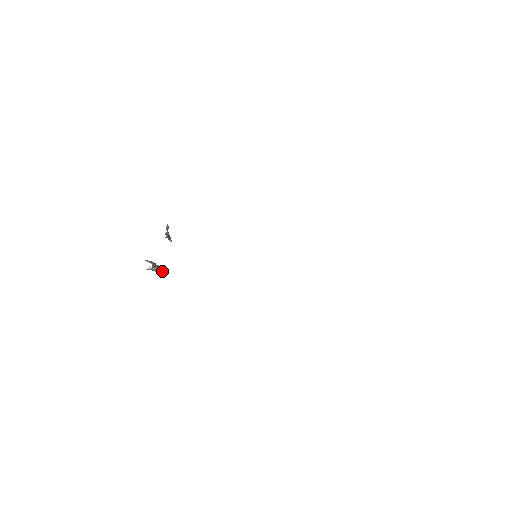
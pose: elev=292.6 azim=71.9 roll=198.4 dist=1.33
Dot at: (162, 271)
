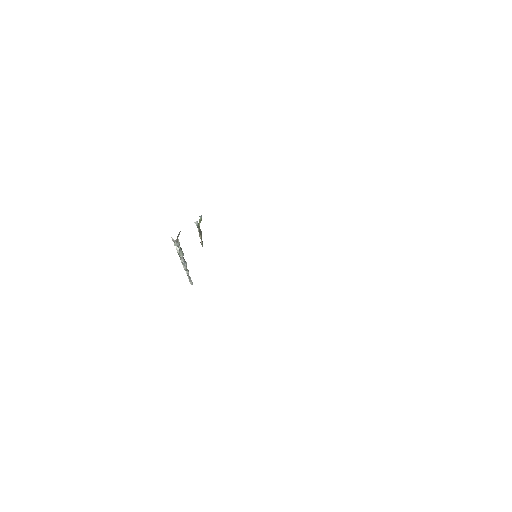
Dot at: (189, 279)
